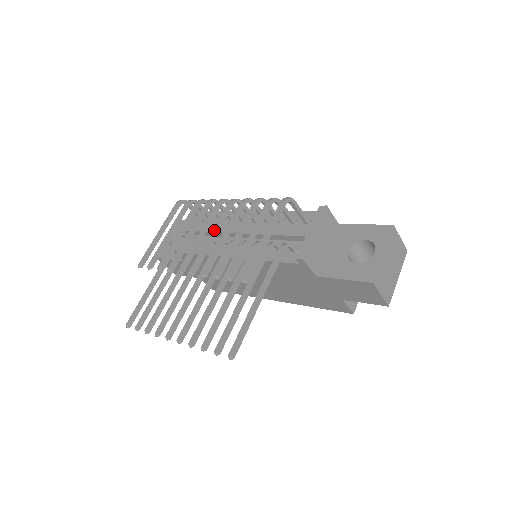
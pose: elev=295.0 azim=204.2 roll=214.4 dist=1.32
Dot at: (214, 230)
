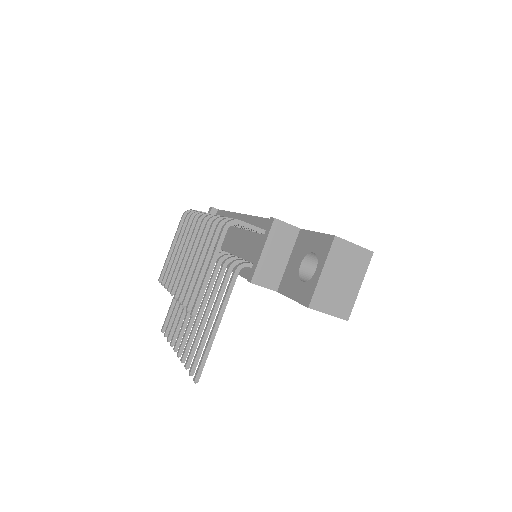
Dot at: (190, 253)
